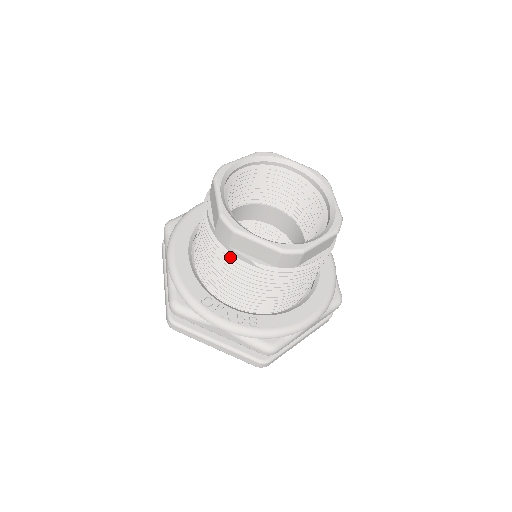
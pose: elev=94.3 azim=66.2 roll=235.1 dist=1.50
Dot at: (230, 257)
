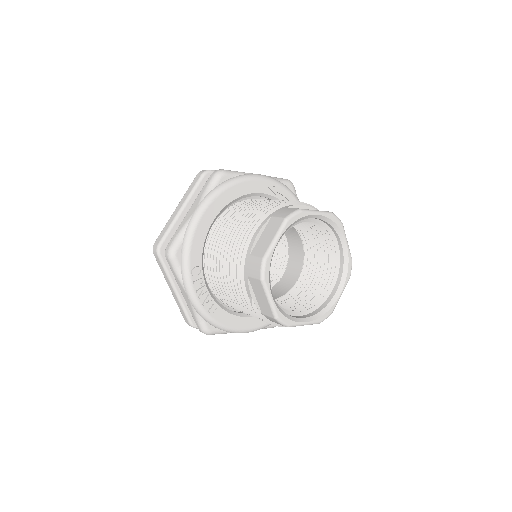
Dot at: (241, 281)
